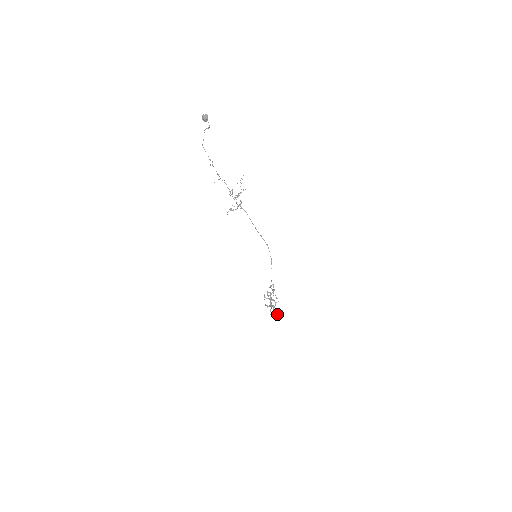
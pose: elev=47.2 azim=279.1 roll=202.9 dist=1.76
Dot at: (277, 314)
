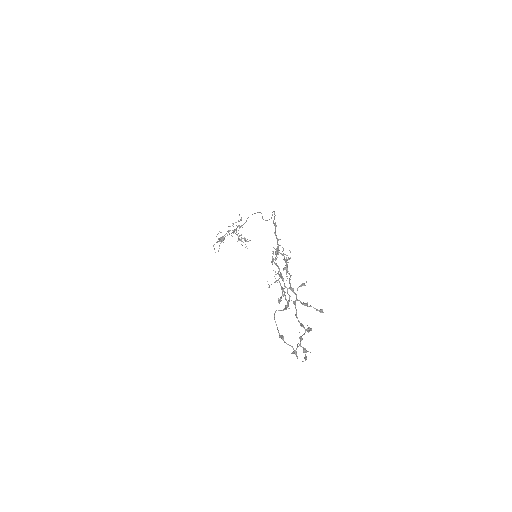
Dot at: (300, 286)
